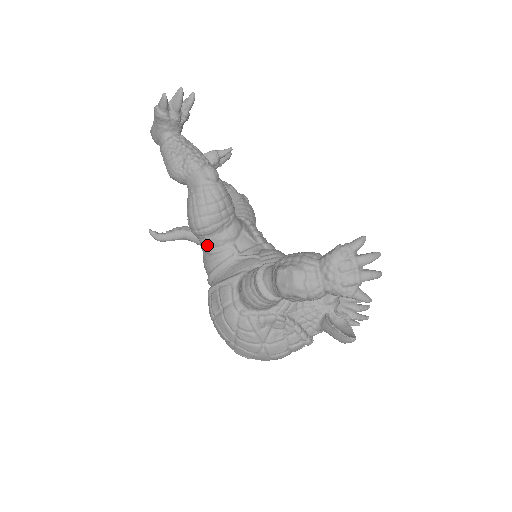
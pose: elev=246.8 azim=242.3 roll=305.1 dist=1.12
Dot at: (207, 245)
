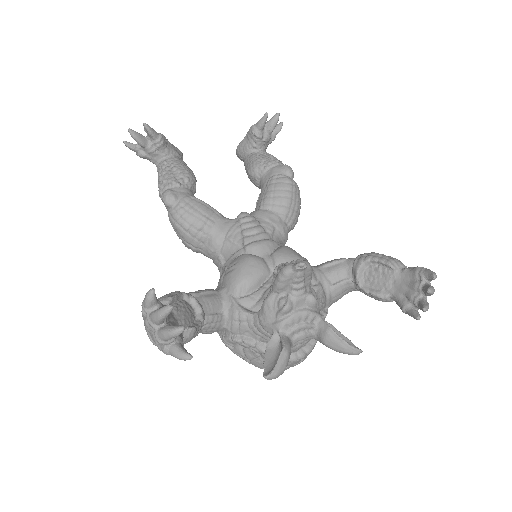
Dot at: occluded
